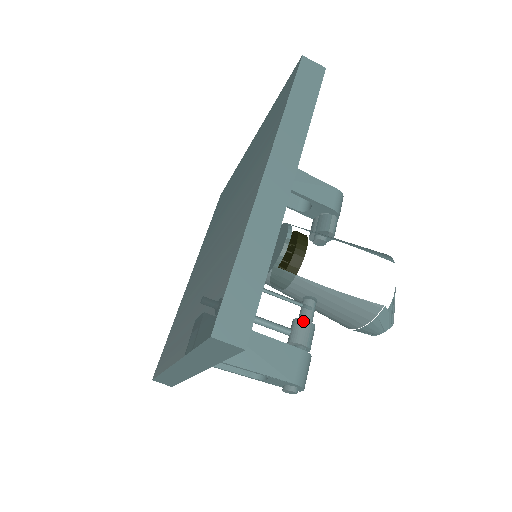
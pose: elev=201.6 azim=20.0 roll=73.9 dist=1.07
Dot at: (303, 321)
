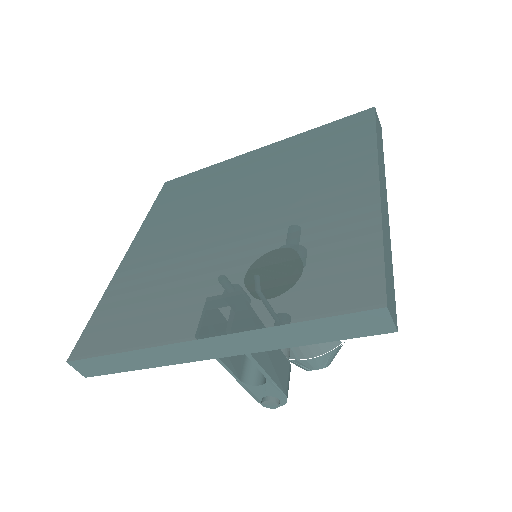
Dot at: occluded
